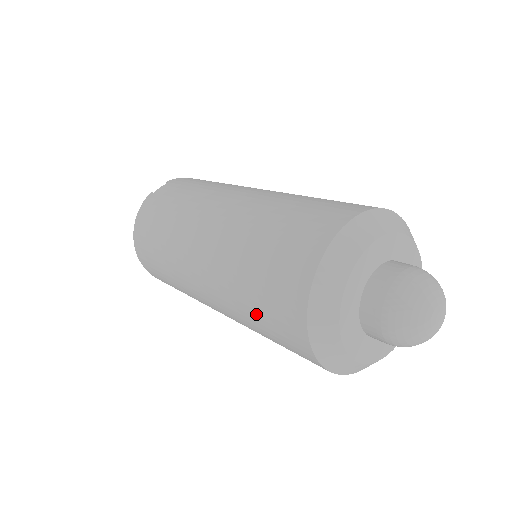
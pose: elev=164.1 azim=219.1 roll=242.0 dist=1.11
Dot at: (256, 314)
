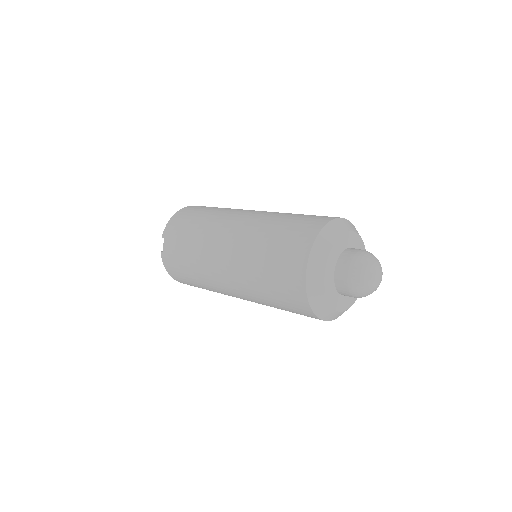
Dot at: occluded
